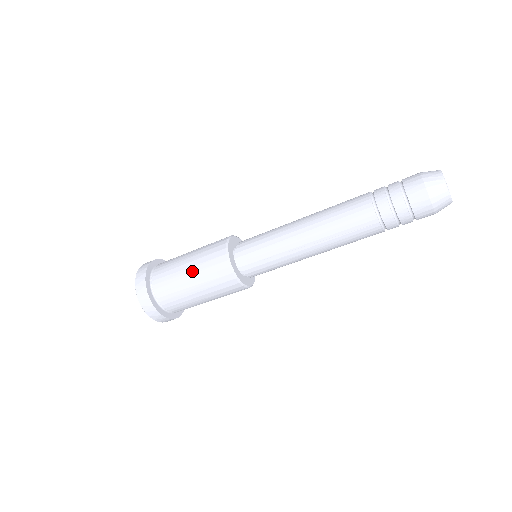
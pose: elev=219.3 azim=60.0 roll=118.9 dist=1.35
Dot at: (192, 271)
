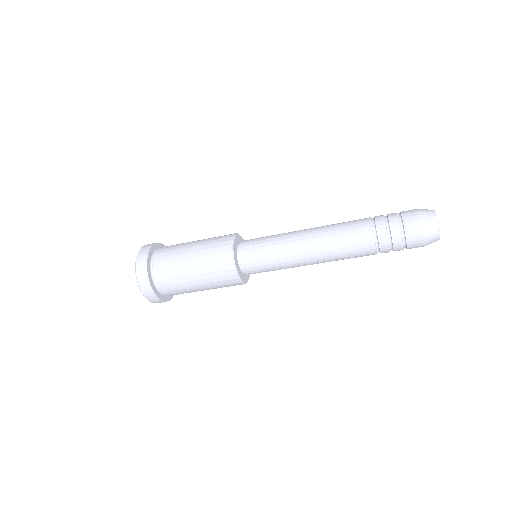
Dot at: (195, 254)
